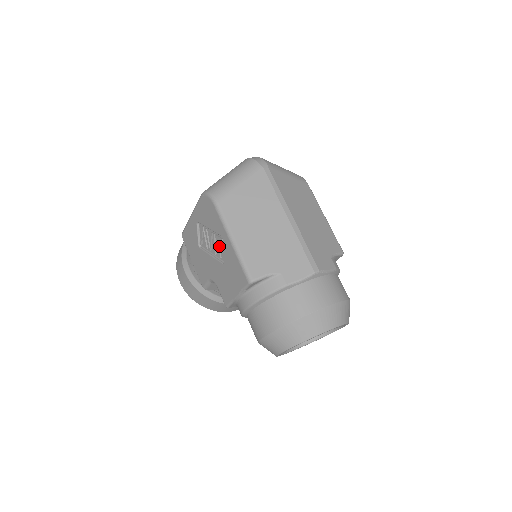
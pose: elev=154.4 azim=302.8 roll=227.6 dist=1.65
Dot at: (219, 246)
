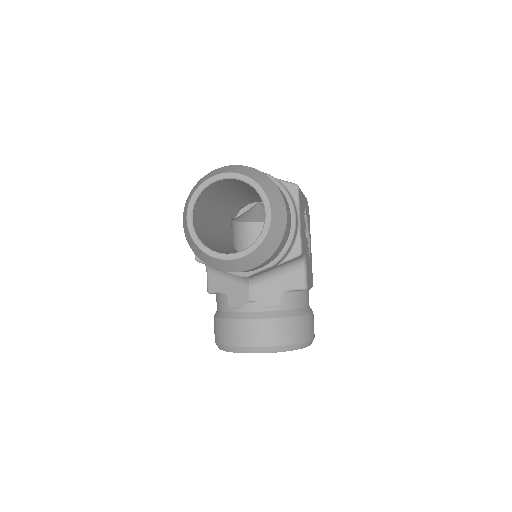
Dot at: occluded
